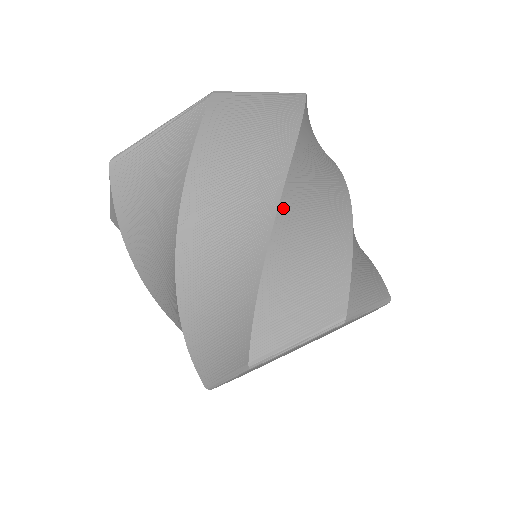
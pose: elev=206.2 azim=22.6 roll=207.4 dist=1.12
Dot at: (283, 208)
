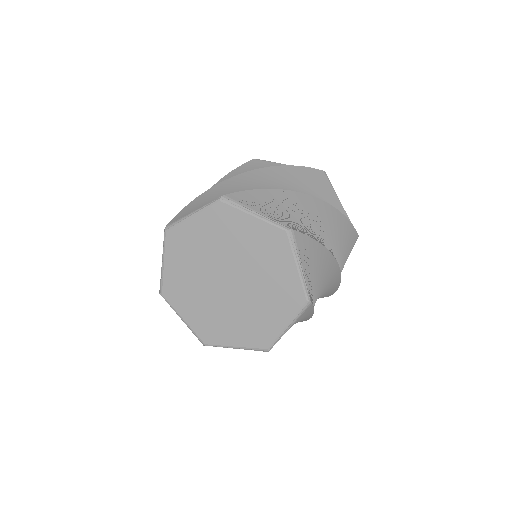
Dot at: (243, 176)
